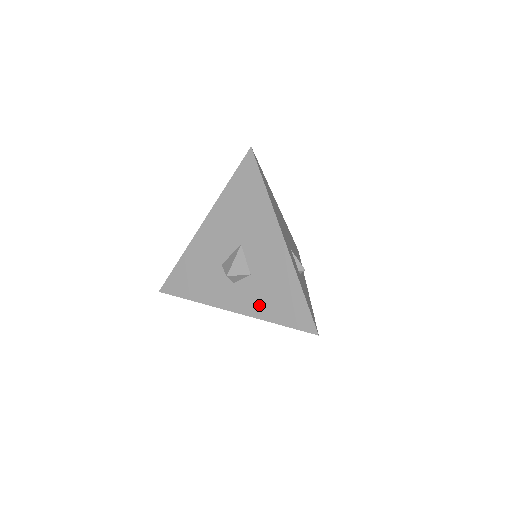
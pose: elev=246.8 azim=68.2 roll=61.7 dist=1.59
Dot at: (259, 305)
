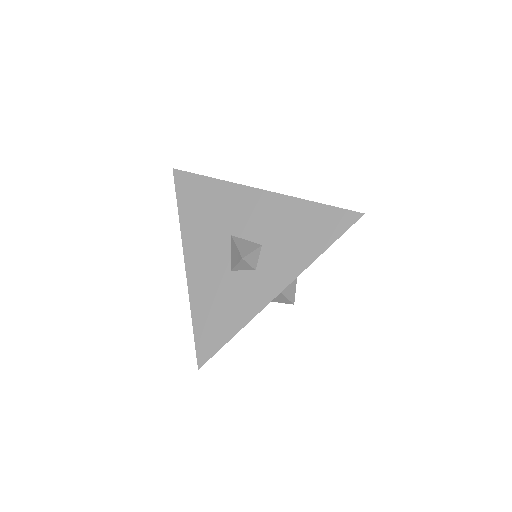
Dot at: (294, 257)
